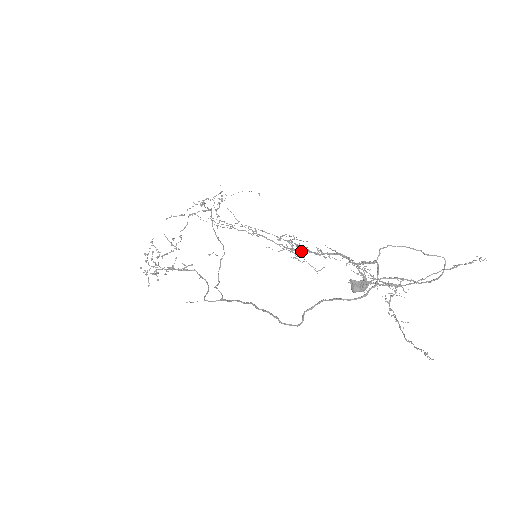
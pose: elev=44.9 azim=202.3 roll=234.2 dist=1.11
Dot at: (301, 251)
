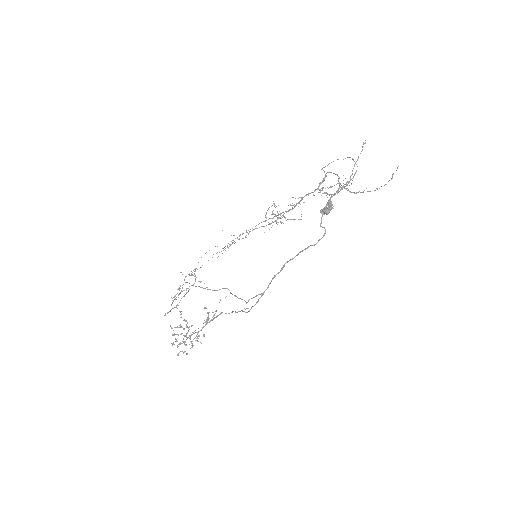
Dot at: (283, 215)
